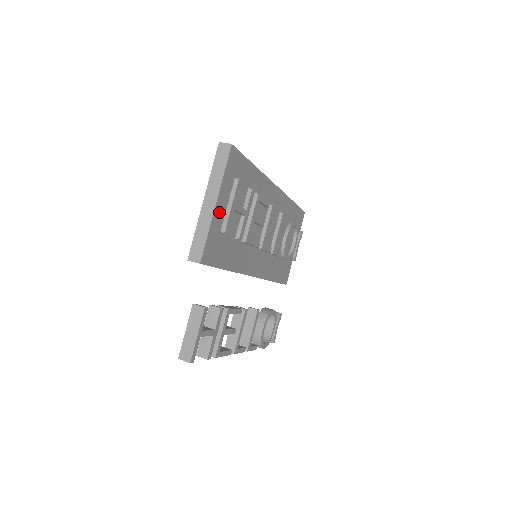
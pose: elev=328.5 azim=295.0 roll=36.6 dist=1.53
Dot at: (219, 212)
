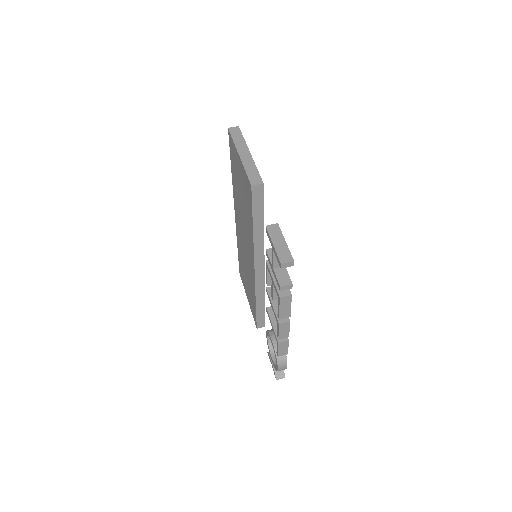
Dot at: occluded
